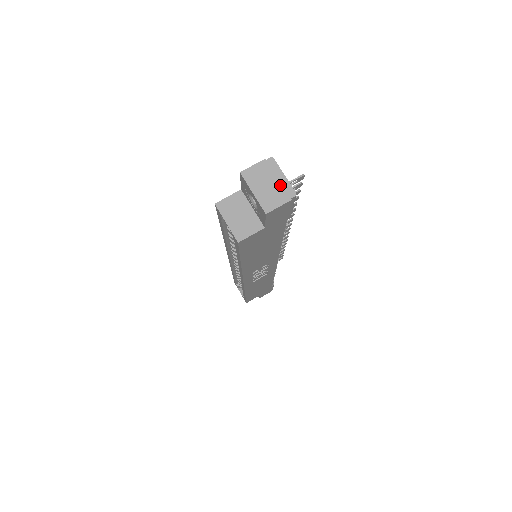
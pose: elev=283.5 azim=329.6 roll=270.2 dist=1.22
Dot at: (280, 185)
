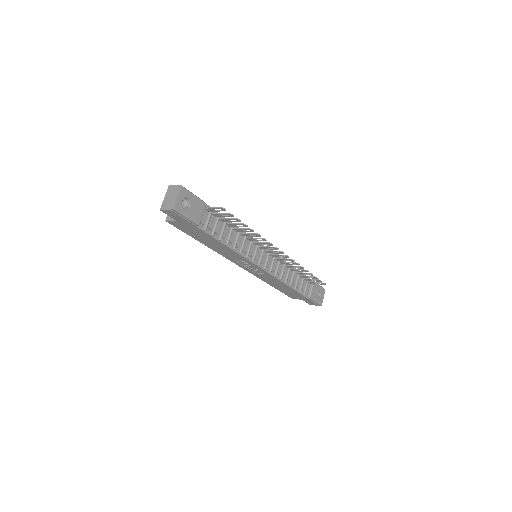
Dot at: (173, 200)
